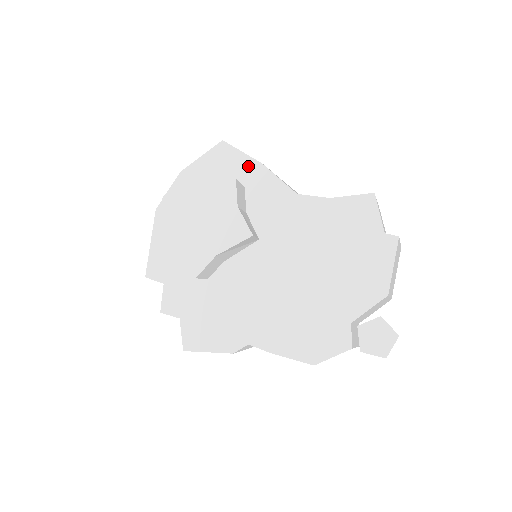
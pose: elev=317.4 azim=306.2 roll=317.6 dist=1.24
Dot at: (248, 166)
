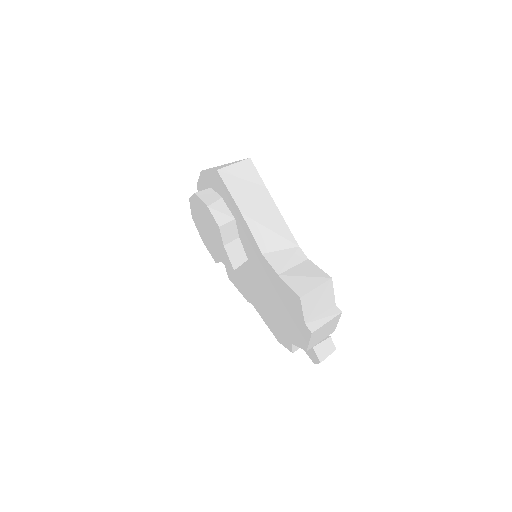
Dot at: (234, 206)
